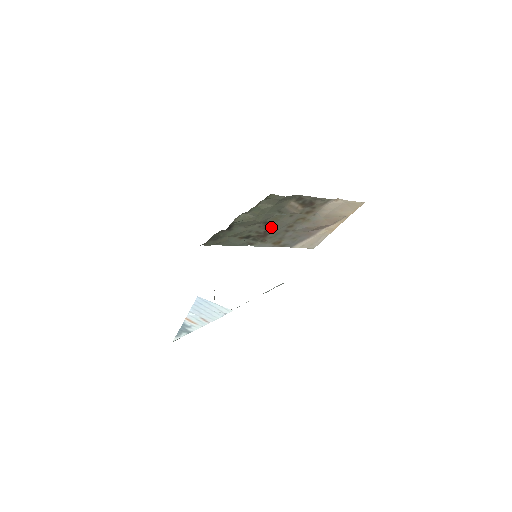
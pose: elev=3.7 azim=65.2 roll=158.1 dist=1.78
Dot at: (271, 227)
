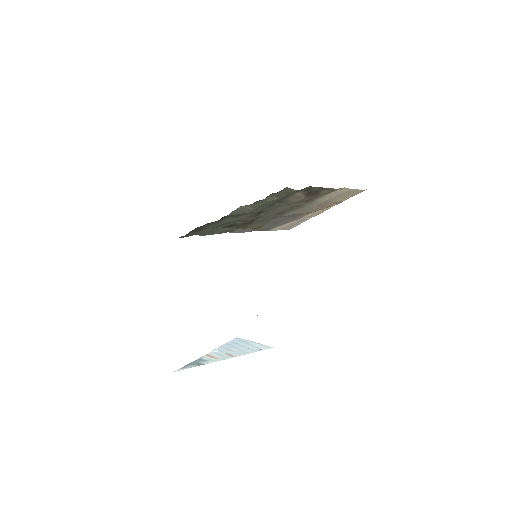
Dot at: (261, 215)
